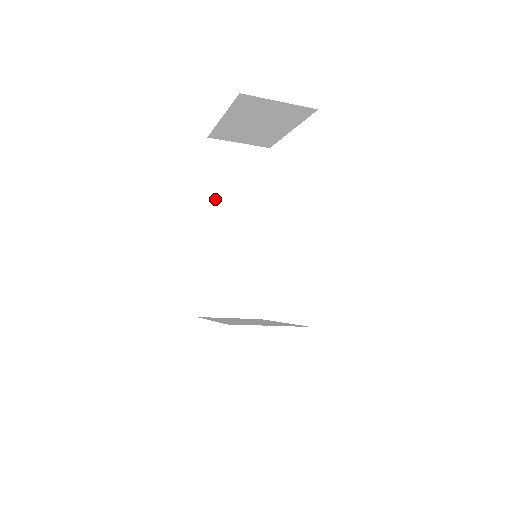
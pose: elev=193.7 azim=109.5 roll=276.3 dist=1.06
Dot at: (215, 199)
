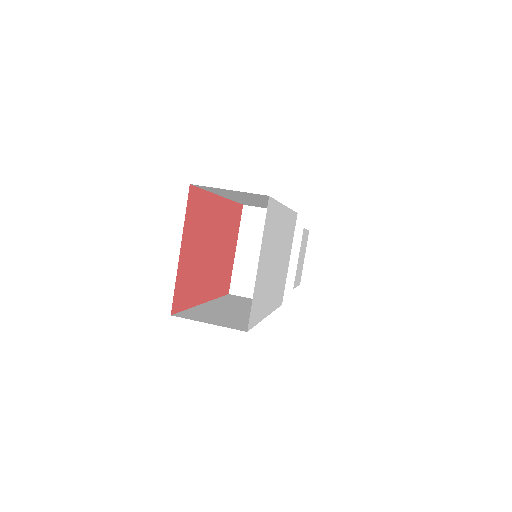
Dot at: (225, 195)
